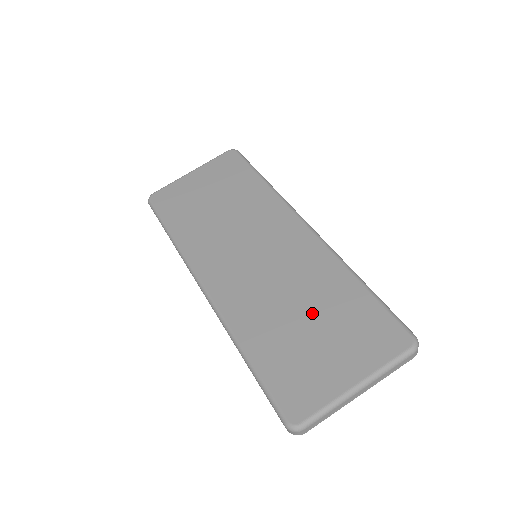
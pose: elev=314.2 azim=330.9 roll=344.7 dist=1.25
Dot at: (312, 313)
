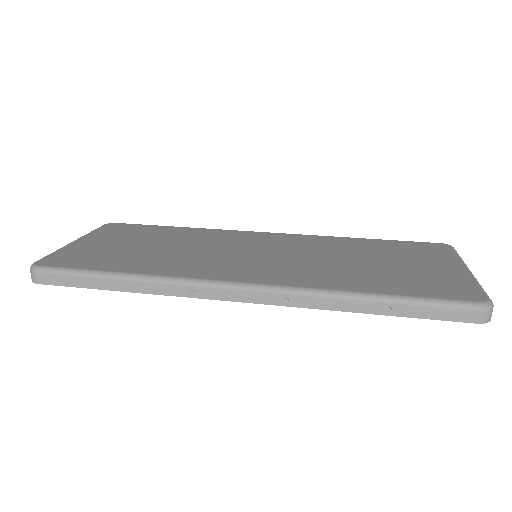
Dot at: (367, 258)
